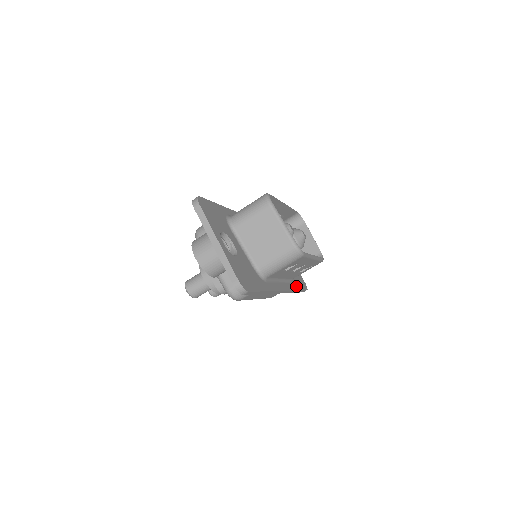
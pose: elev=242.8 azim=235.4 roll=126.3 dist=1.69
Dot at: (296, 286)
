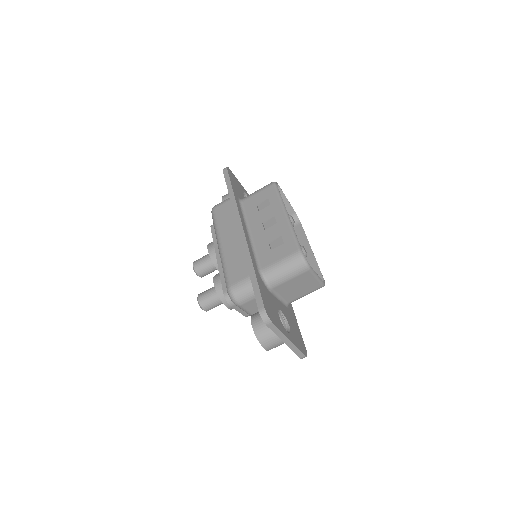
Dot at: occluded
